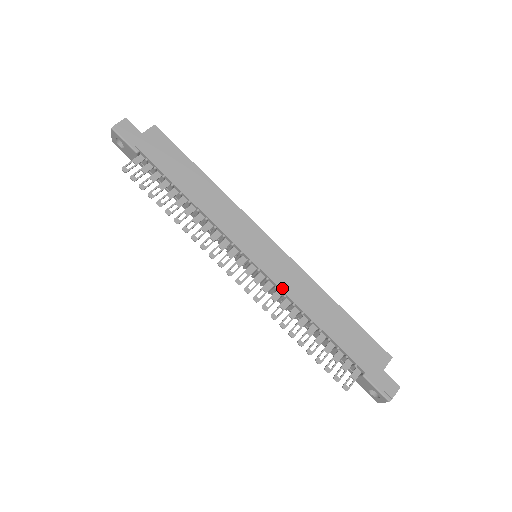
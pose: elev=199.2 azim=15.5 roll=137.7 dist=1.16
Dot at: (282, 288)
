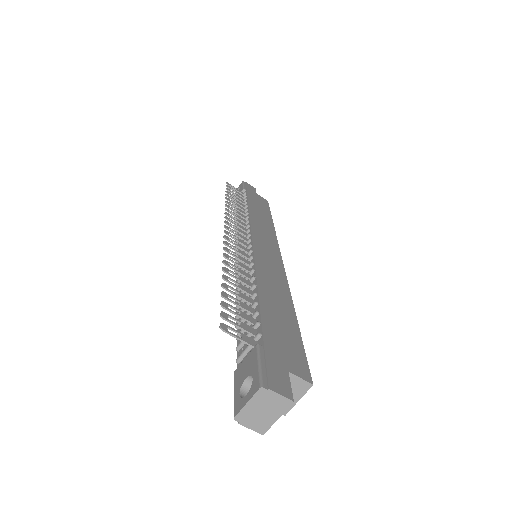
Dot at: (256, 260)
